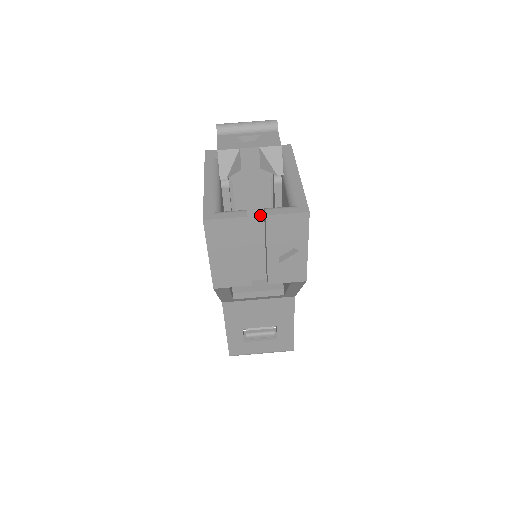
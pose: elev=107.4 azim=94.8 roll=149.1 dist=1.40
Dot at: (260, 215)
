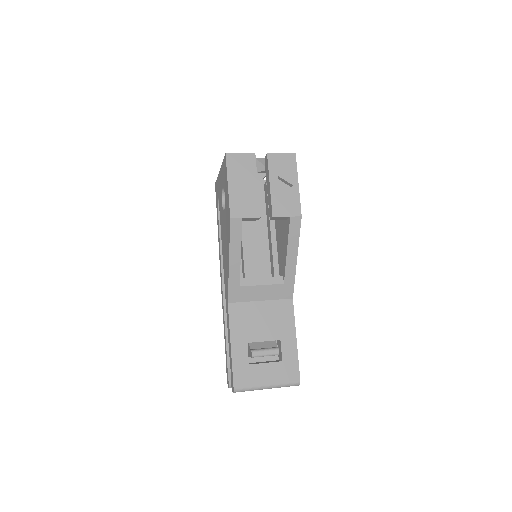
Dot at: occluded
